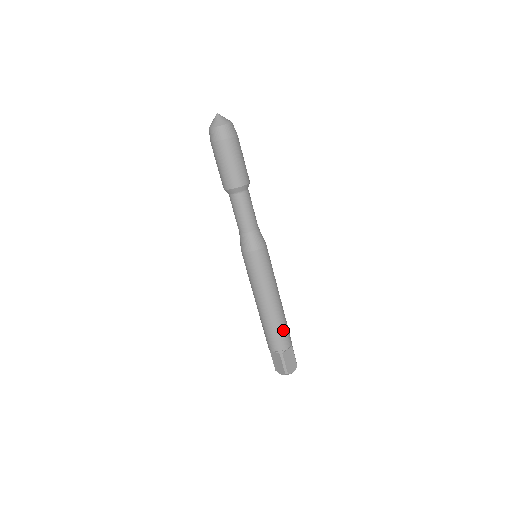
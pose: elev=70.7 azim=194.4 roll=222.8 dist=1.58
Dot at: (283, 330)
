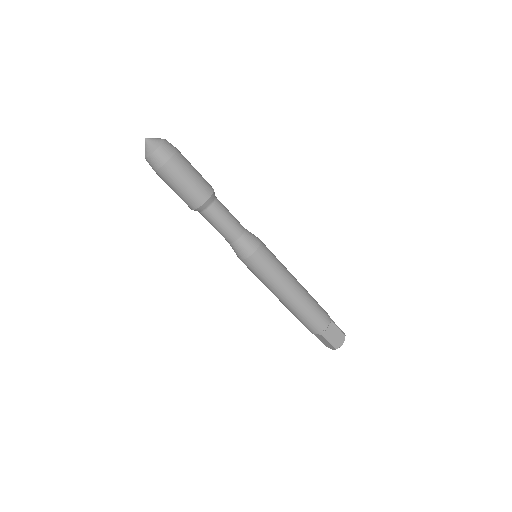
Dot at: (315, 313)
